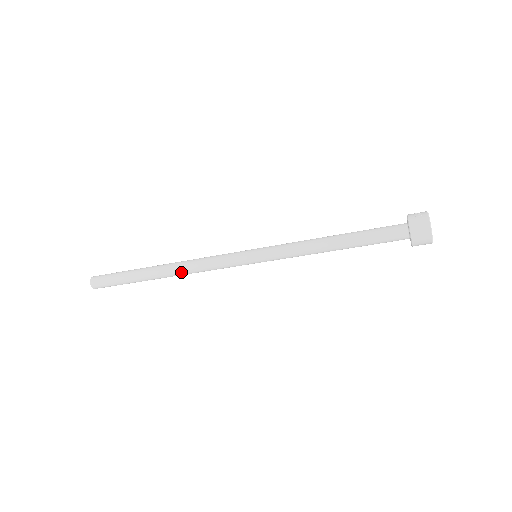
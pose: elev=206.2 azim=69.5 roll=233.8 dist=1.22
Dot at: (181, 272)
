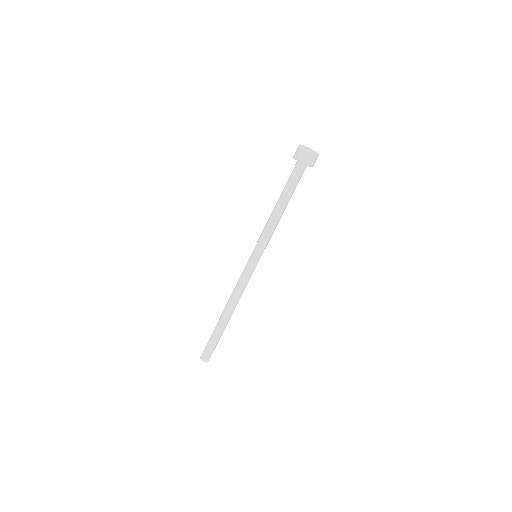
Dot at: (231, 304)
